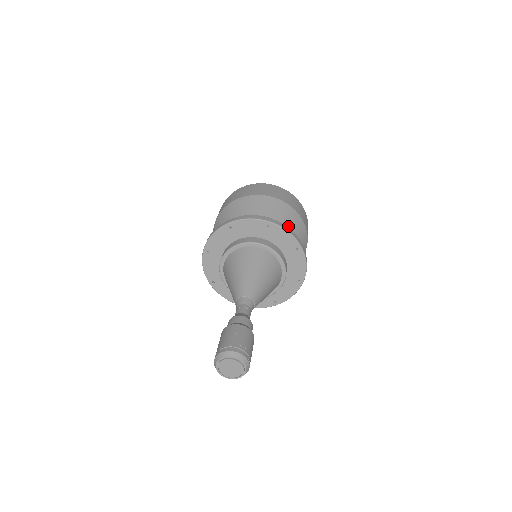
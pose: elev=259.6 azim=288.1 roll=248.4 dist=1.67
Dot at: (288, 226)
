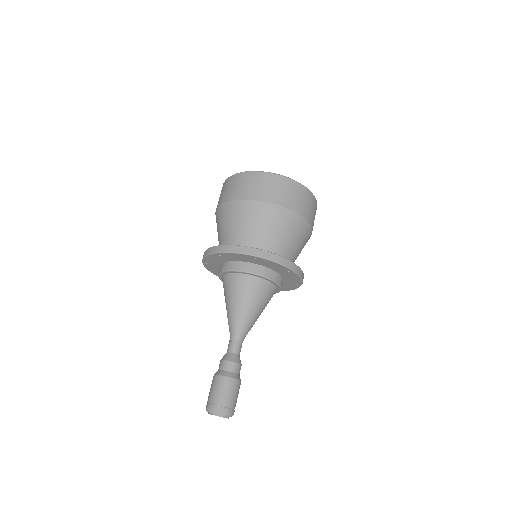
Dot at: (283, 236)
